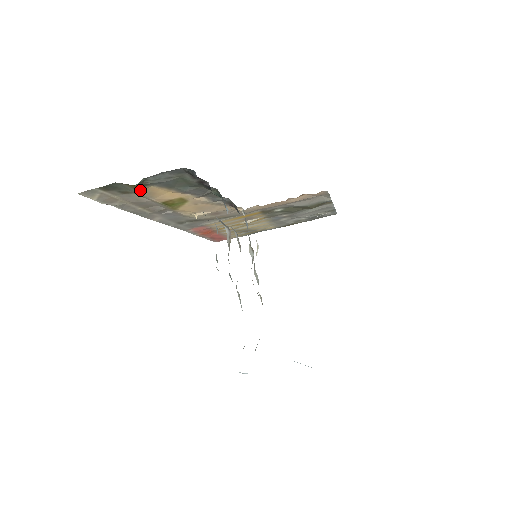
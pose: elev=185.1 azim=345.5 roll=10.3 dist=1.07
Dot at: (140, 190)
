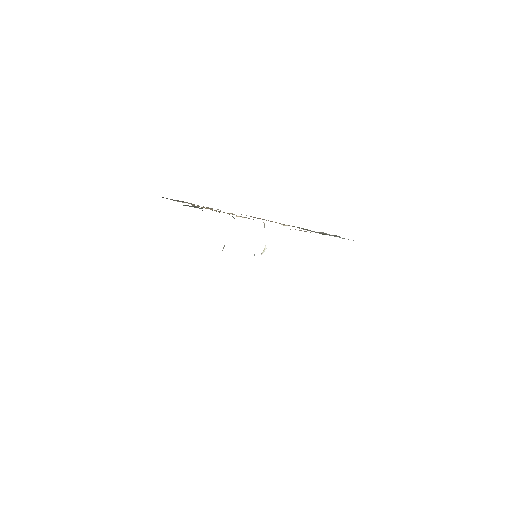
Dot at: occluded
